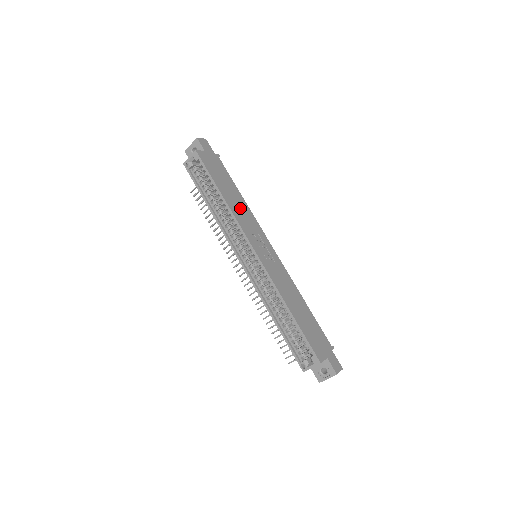
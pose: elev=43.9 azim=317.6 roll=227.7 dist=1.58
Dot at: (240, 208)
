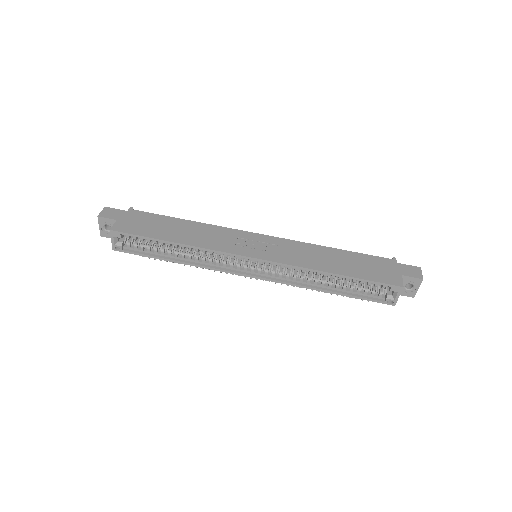
Dot at: (200, 234)
